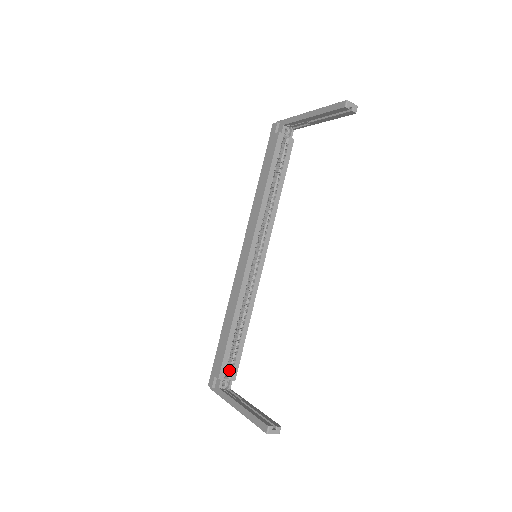
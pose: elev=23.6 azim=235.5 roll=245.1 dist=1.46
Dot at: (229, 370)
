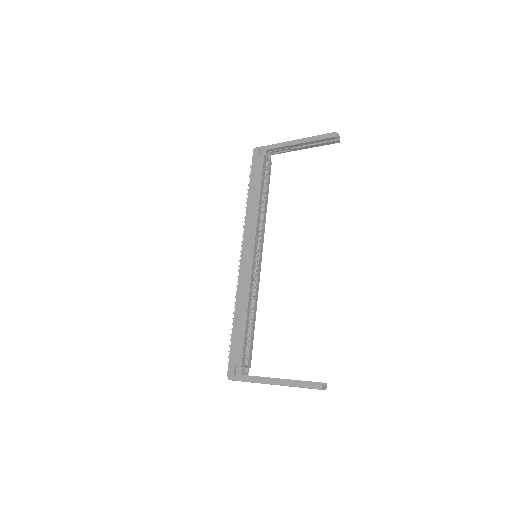
Dot at: (245, 358)
